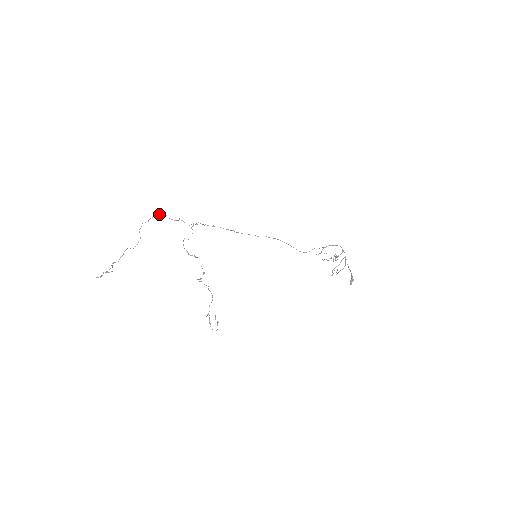
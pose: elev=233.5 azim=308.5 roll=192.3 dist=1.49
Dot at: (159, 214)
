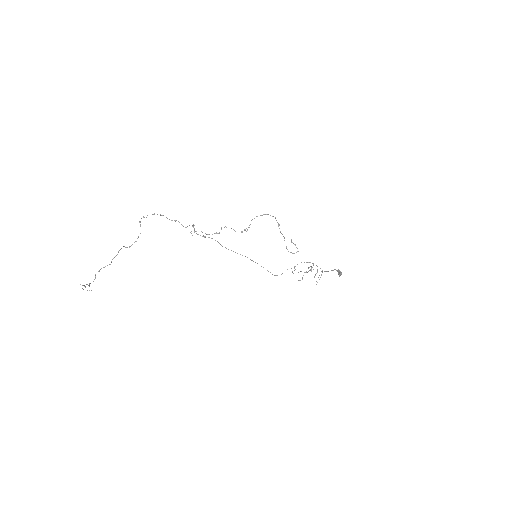
Dot at: (154, 214)
